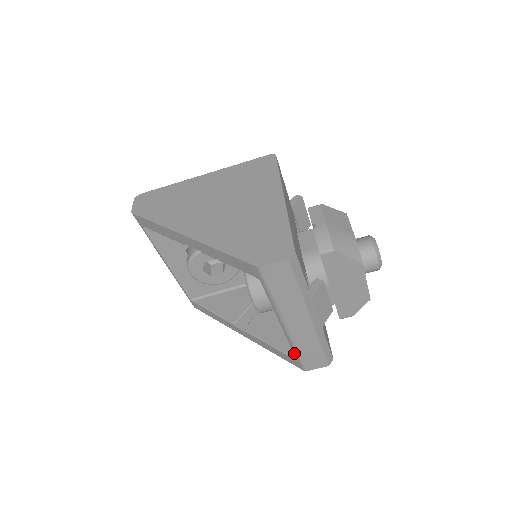
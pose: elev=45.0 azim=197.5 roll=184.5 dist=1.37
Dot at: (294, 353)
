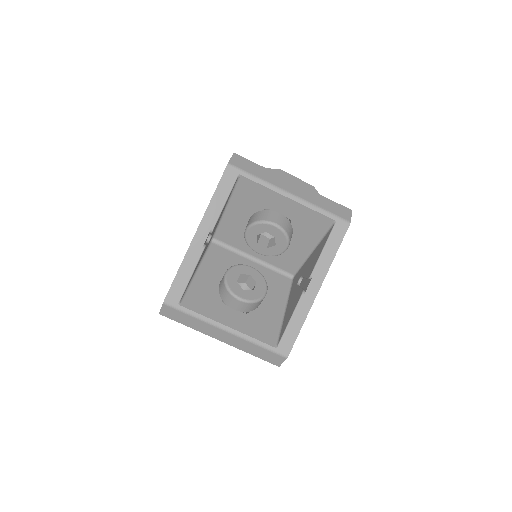
Dot at: (325, 215)
